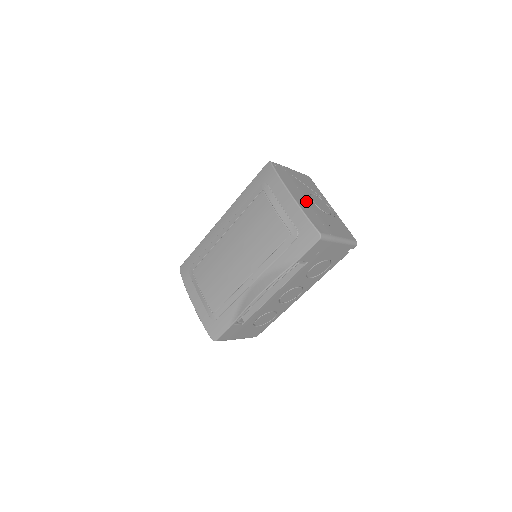
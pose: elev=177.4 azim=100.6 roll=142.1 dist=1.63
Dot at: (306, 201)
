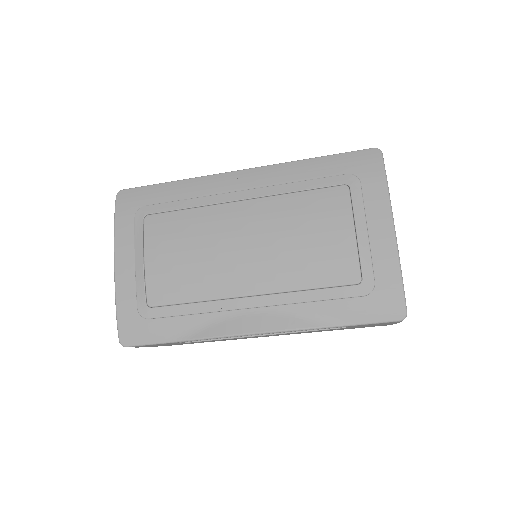
Dot at: occluded
